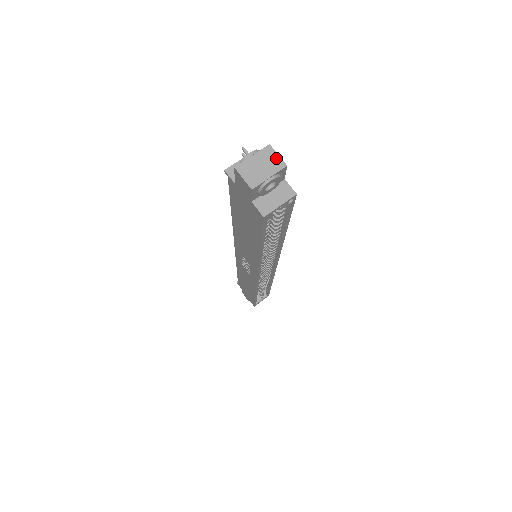
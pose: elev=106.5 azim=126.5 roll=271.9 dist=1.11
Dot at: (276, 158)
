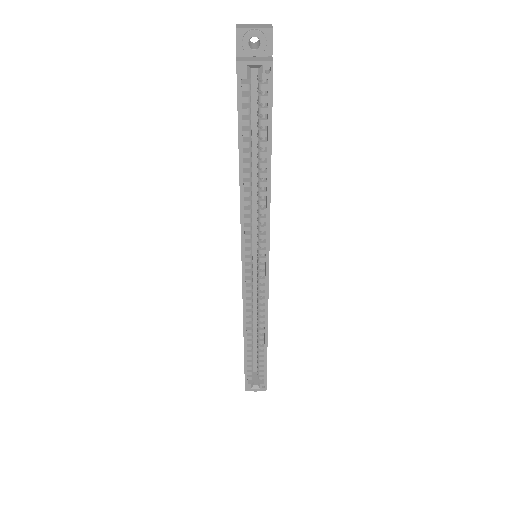
Dot at: (269, 26)
